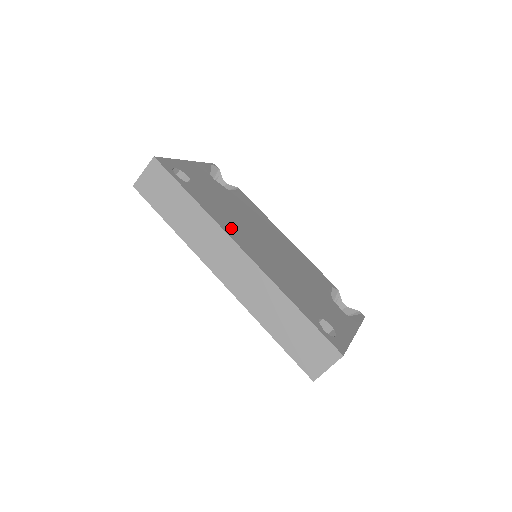
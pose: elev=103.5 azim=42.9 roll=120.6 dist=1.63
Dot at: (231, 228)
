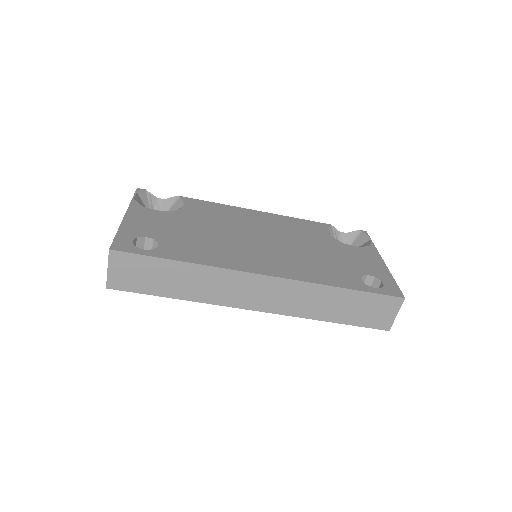
Dot at: (233, 259)
